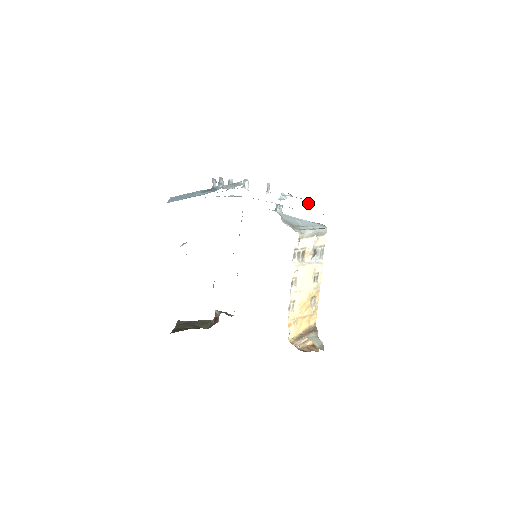
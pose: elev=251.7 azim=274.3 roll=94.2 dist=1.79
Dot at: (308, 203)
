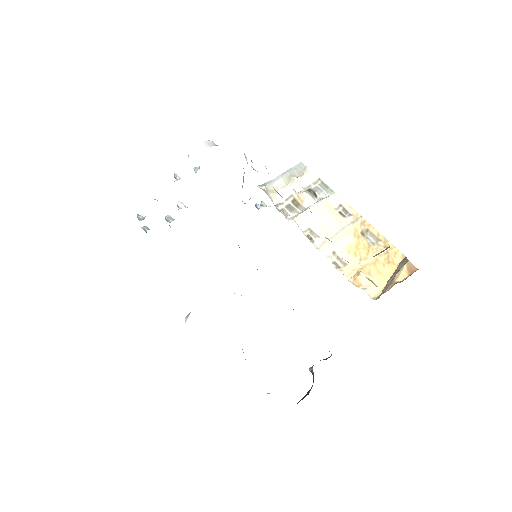
Dot at: (210, 143)
